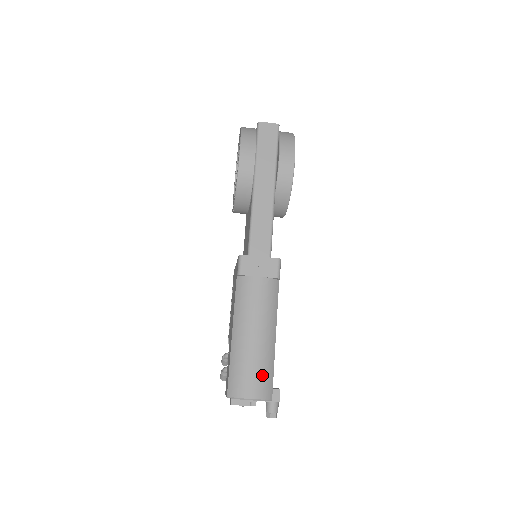
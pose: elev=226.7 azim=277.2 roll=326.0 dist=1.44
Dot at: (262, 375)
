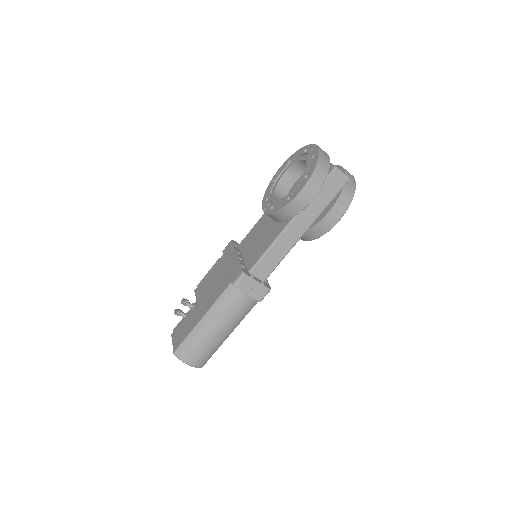
Dot at: (206, 355)
